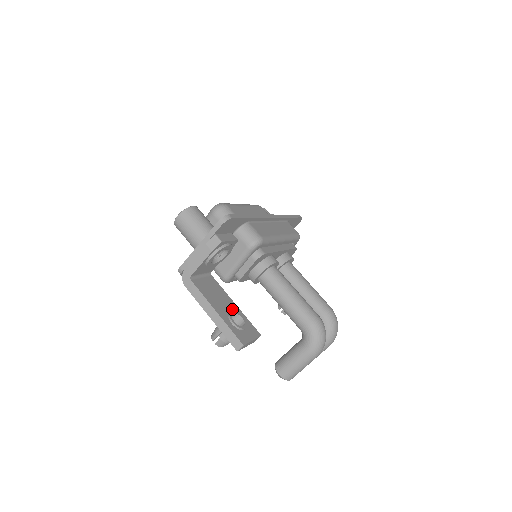
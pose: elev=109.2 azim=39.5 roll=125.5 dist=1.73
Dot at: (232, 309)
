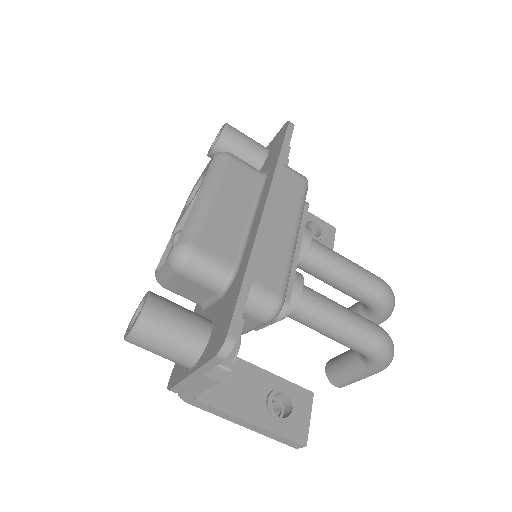
Dot at: (265, 388)
